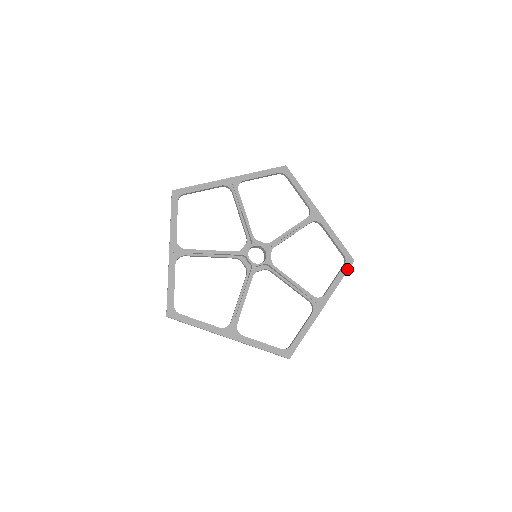
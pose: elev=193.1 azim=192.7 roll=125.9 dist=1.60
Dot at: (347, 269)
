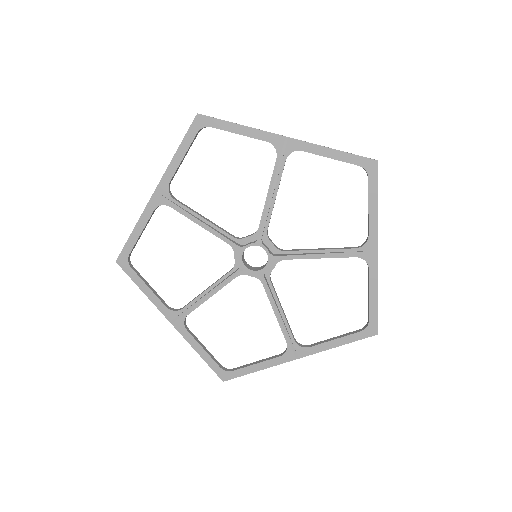
Dot at: (360, 338)
